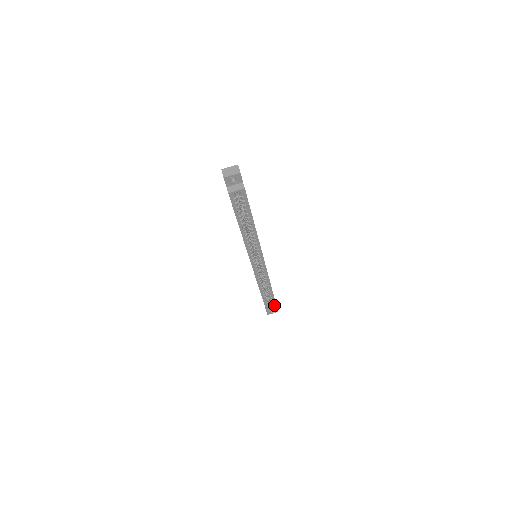
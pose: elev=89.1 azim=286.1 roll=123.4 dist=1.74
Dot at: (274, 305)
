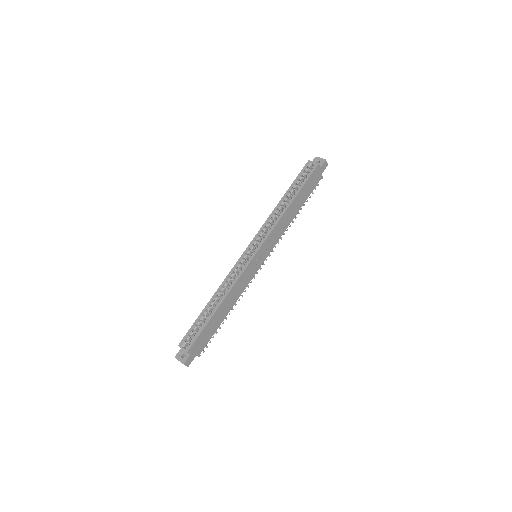
Dot at: (198, 333)
